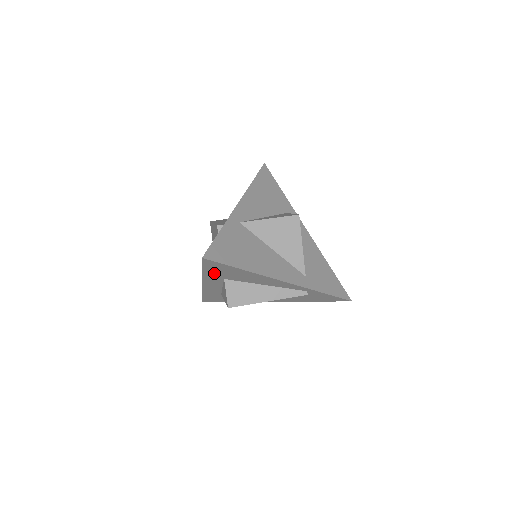
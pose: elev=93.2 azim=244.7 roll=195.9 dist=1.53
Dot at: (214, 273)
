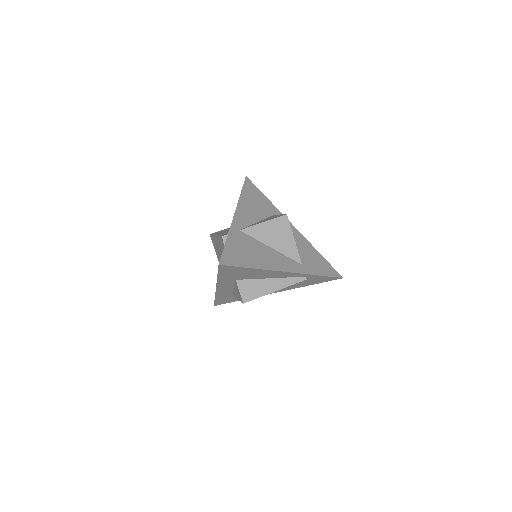
Dot at: (227, 276)
